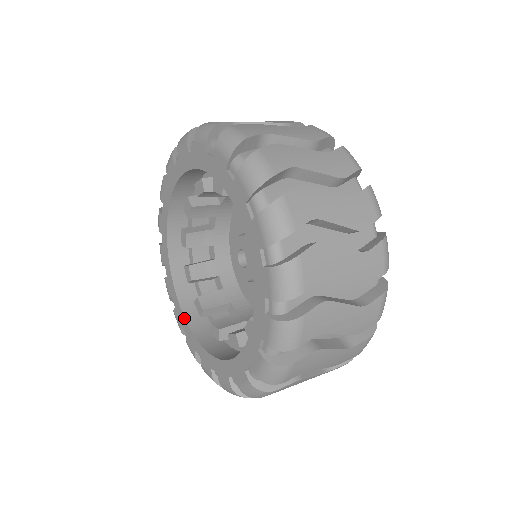
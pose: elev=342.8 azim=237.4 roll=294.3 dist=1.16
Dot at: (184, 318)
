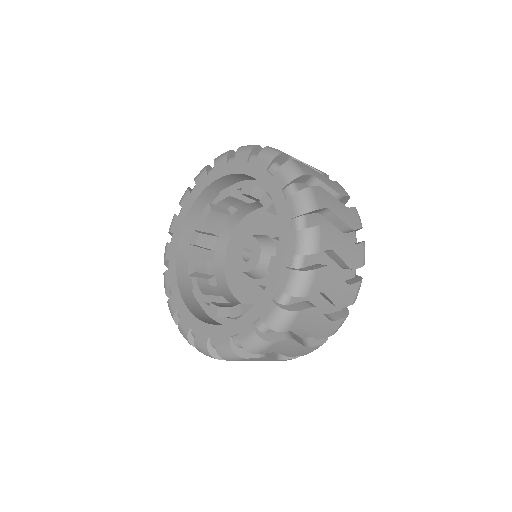
Dot at: (228, 324)
